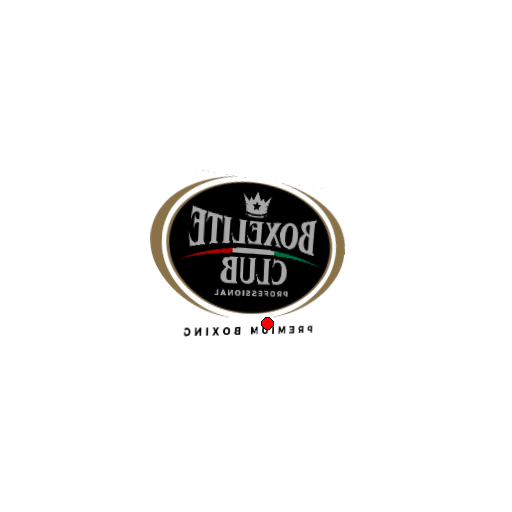
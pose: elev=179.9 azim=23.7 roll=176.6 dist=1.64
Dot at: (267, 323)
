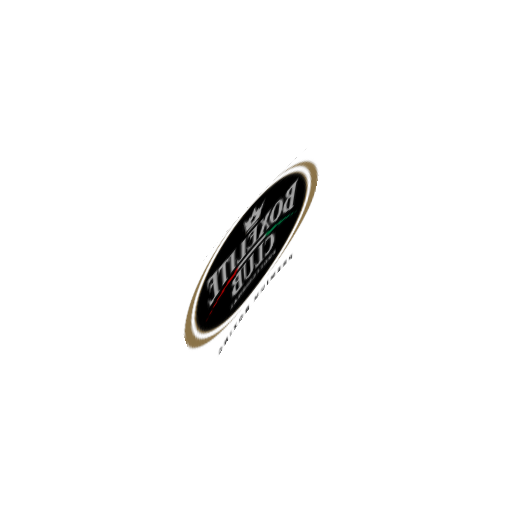
Dot at: (264, 283)
